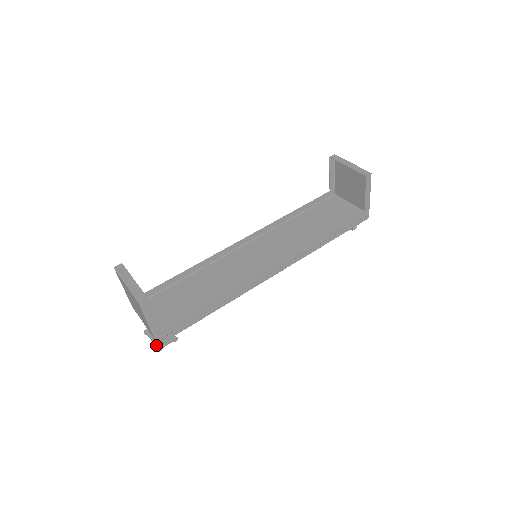
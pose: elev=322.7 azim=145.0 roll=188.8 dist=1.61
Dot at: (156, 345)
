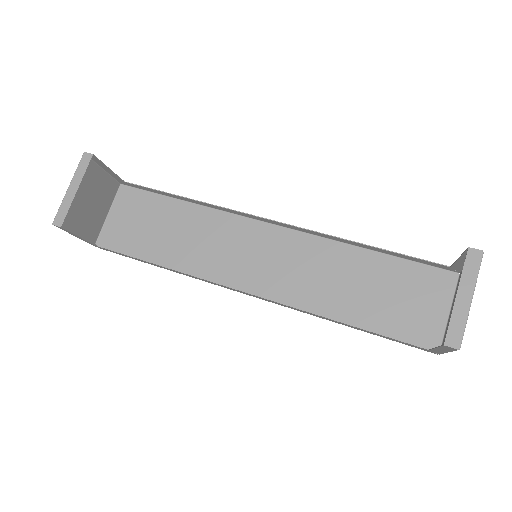
Dot at: occluded
